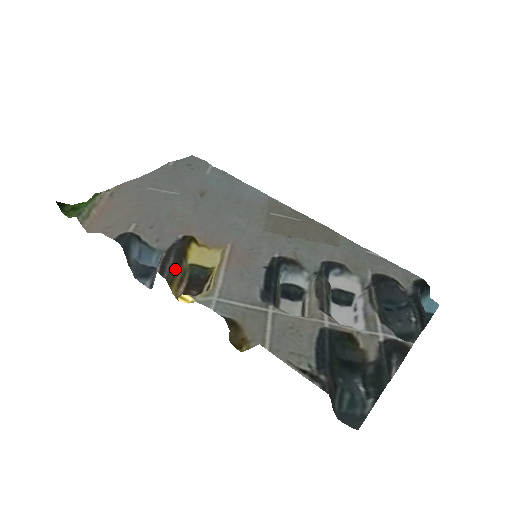
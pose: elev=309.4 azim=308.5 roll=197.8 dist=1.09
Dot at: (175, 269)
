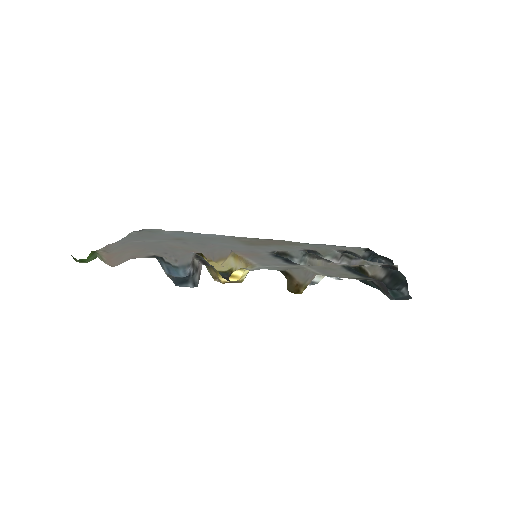
Dot at: (210, 266)
